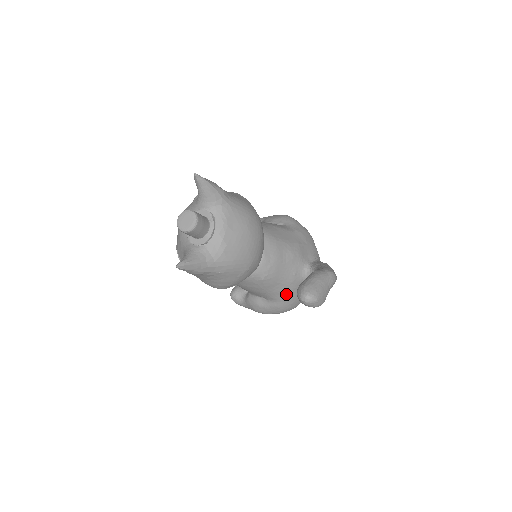
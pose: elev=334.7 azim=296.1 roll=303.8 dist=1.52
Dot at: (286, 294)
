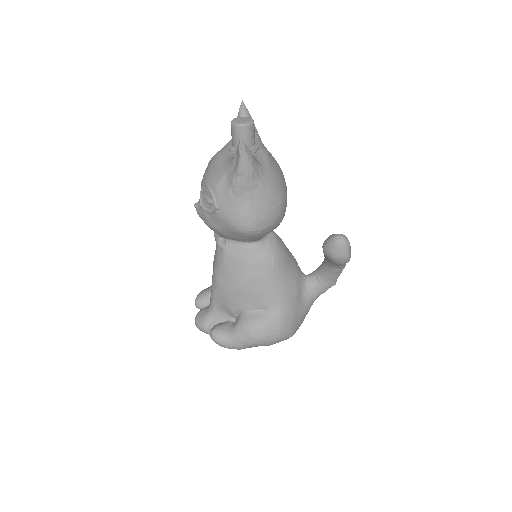
Dot at: (289, 299)
